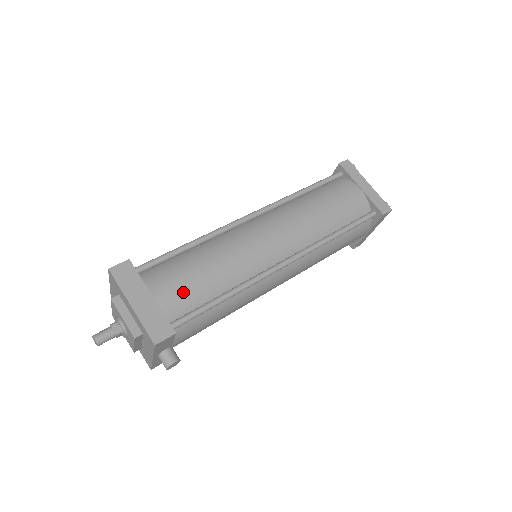
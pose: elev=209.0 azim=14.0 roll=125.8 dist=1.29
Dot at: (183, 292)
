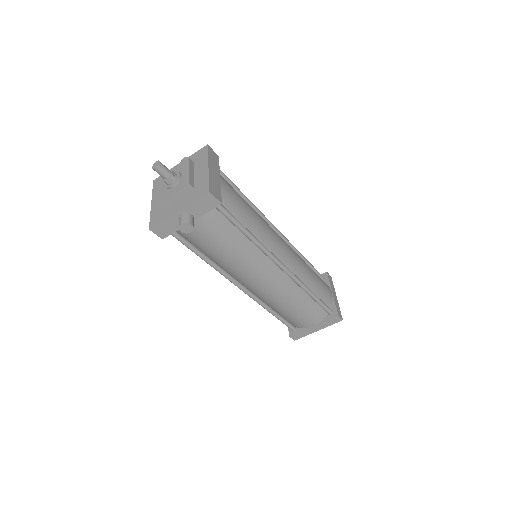
Dot at: (234, 200)
